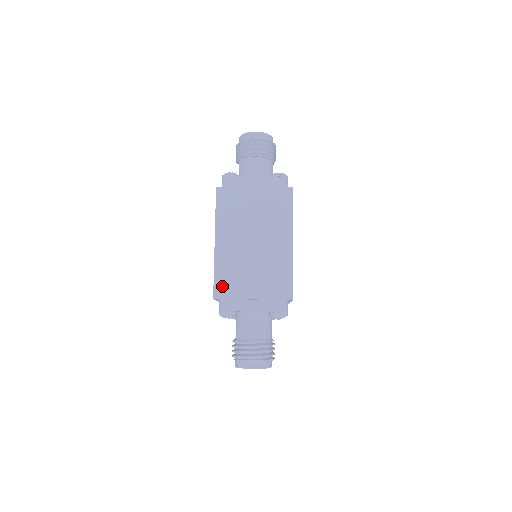
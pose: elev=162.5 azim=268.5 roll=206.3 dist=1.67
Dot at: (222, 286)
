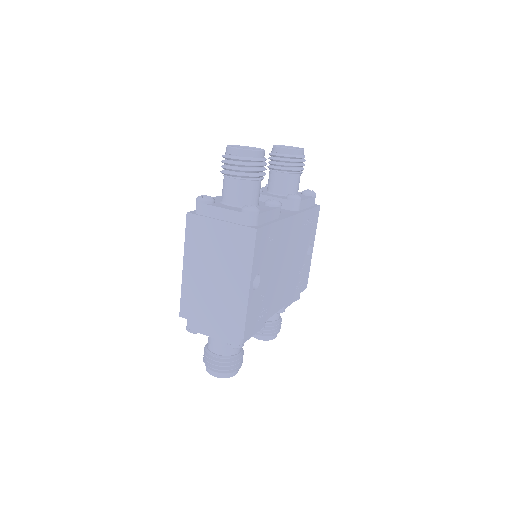
Dot at: (186, 308)
